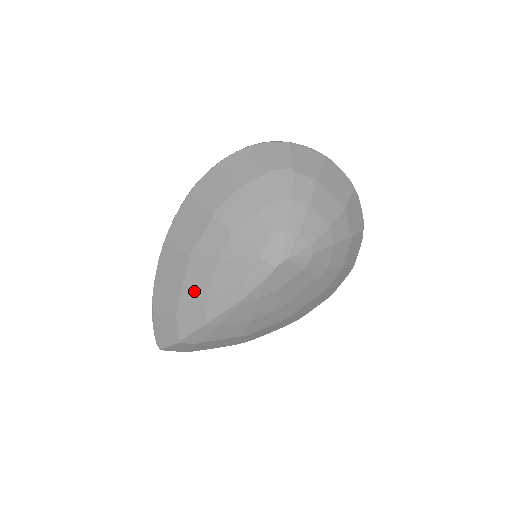
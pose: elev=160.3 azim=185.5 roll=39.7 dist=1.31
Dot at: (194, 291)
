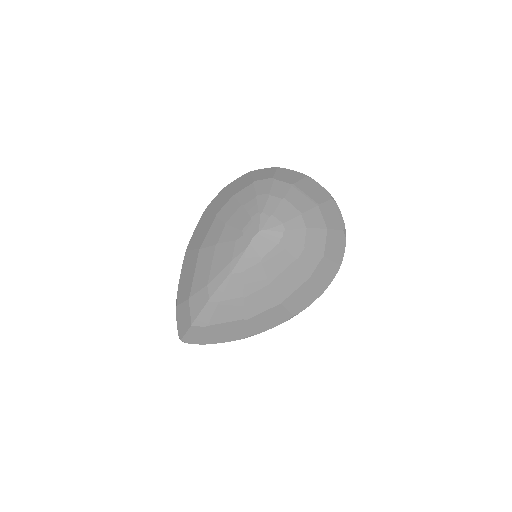
Dot at: (201, 275)
